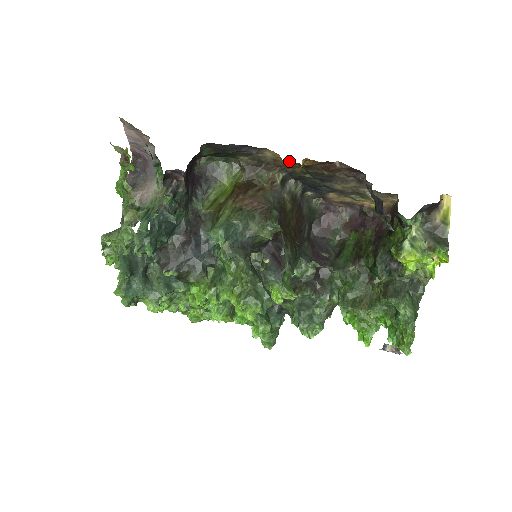
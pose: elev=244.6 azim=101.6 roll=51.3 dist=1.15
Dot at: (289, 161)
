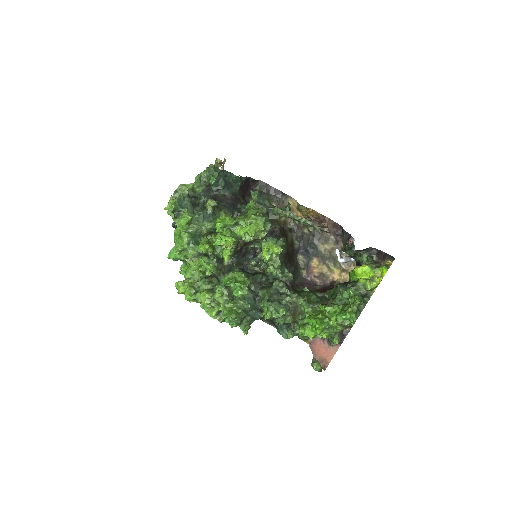
Dot at: occluded
